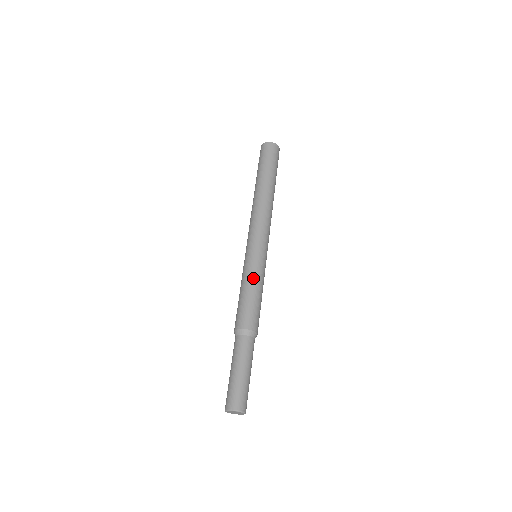
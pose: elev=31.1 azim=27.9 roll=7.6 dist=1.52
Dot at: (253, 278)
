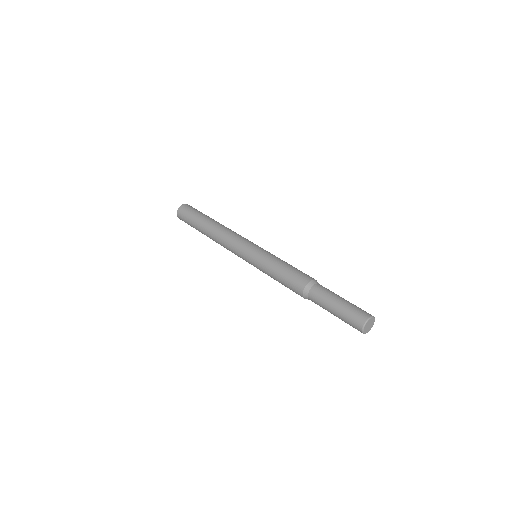
Dot at: occluded
